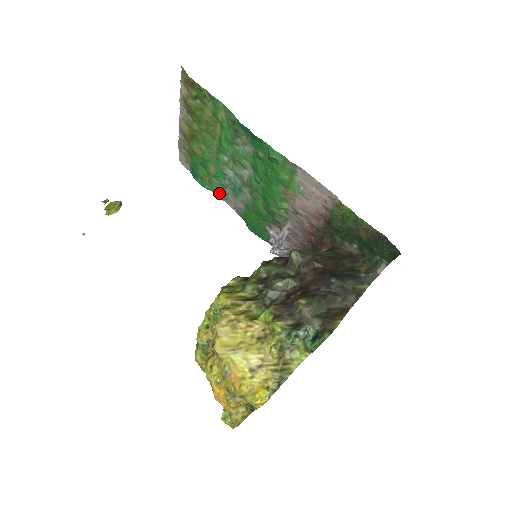
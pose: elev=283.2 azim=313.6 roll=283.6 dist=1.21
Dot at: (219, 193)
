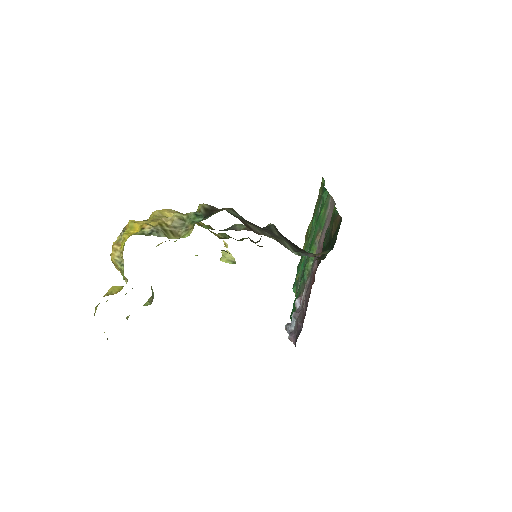
Dot at: (296, 290)
